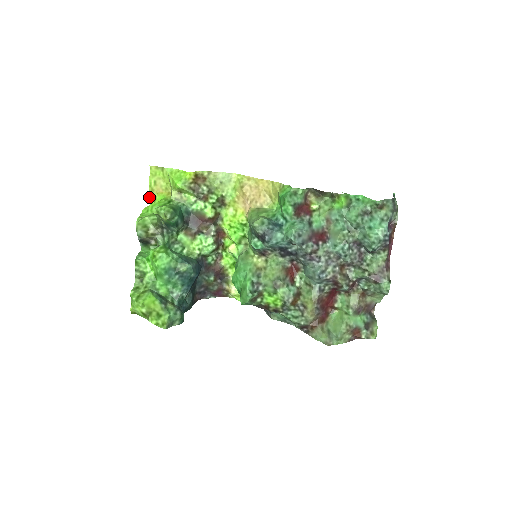
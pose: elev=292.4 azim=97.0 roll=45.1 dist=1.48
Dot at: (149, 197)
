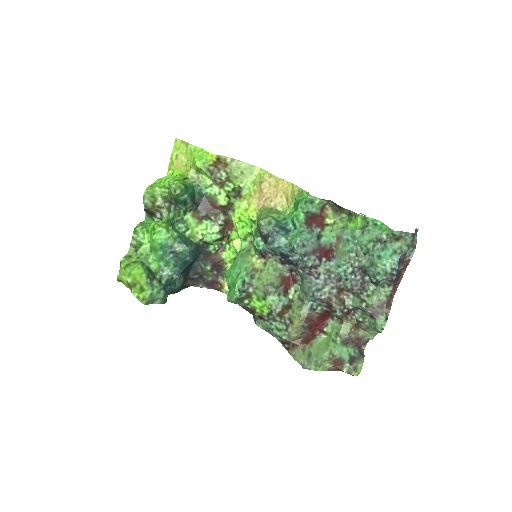
Dot at: occluded
